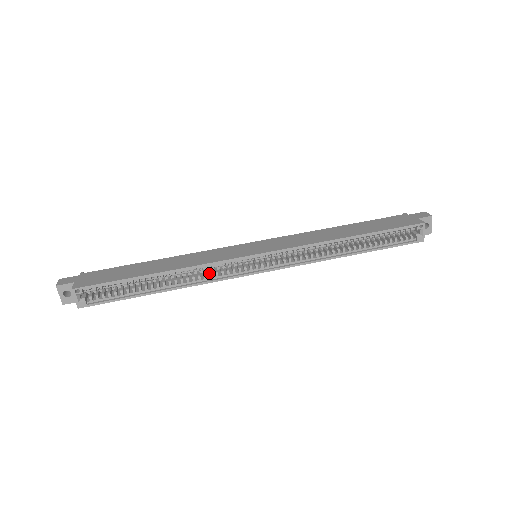
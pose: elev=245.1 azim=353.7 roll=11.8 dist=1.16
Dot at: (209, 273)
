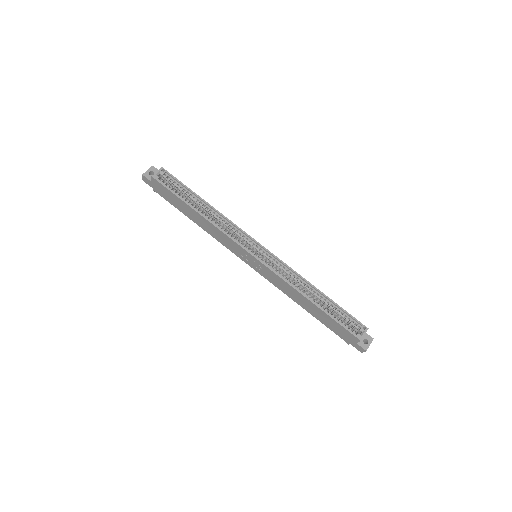
Dot at: (228, 231)
